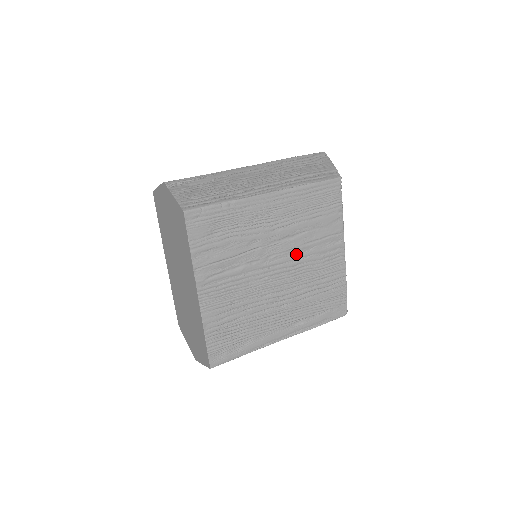
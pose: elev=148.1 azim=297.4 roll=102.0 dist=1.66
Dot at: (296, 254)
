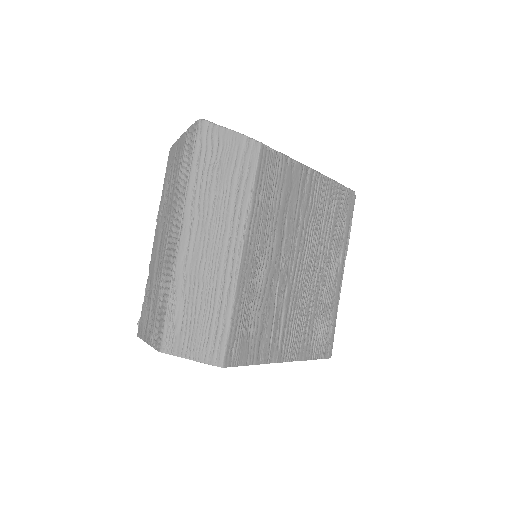
Dot at: (297, 236)
